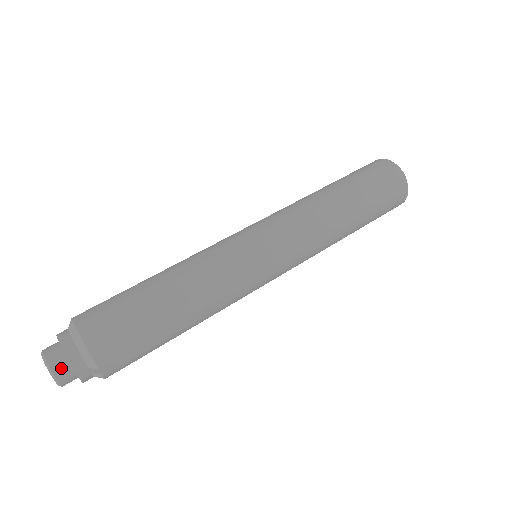
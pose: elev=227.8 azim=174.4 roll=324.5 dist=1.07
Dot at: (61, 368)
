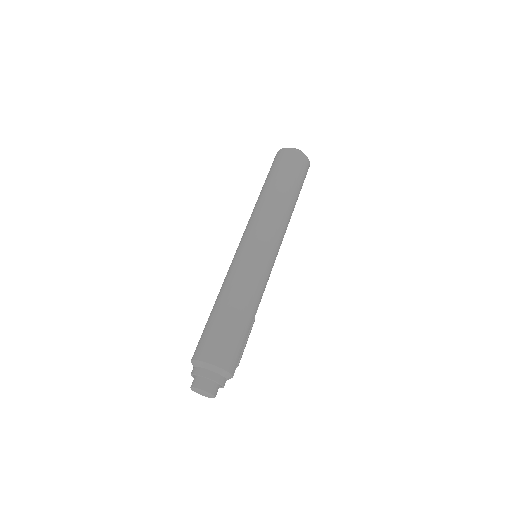
Dot at: (215, 389)
